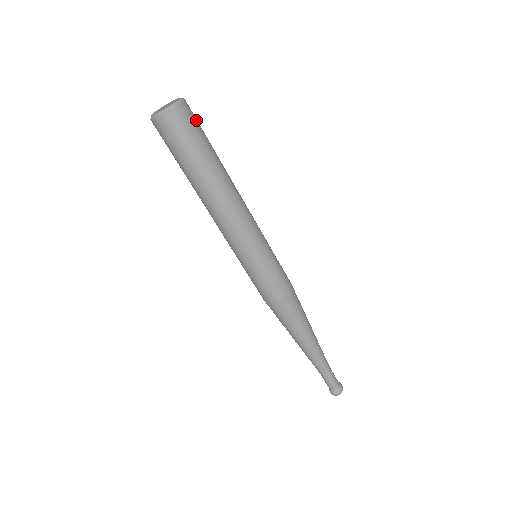
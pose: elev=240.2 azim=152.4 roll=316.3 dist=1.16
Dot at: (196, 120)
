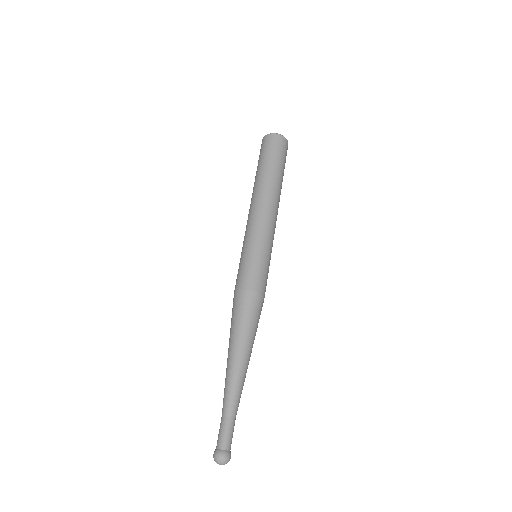
Dot at: (284, 151)
